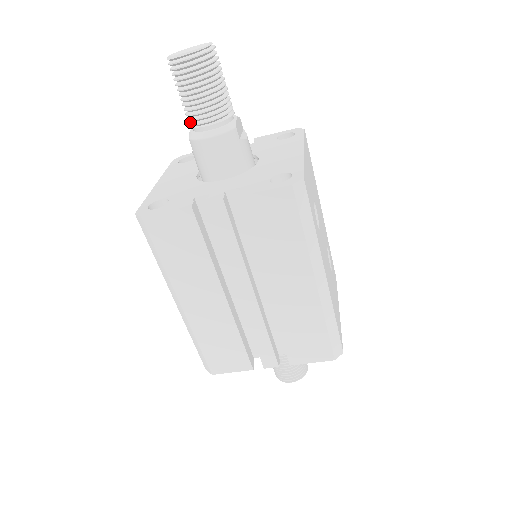
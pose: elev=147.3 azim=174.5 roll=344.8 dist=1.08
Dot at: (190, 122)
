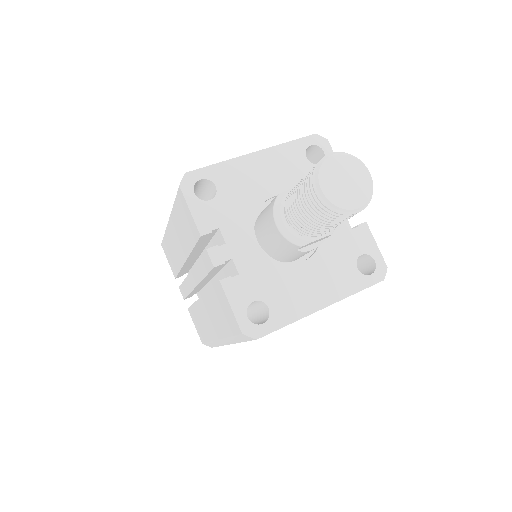
Dot at: occluded
